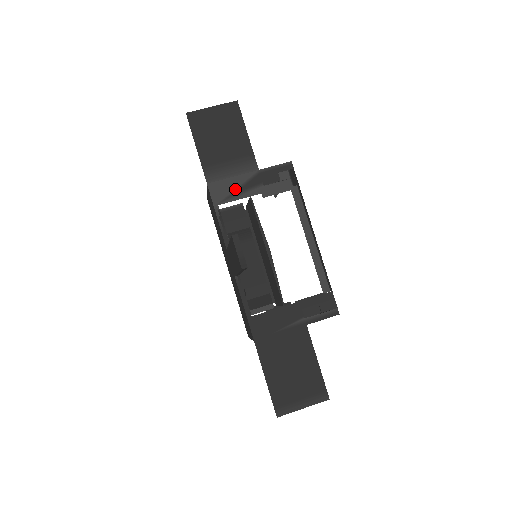
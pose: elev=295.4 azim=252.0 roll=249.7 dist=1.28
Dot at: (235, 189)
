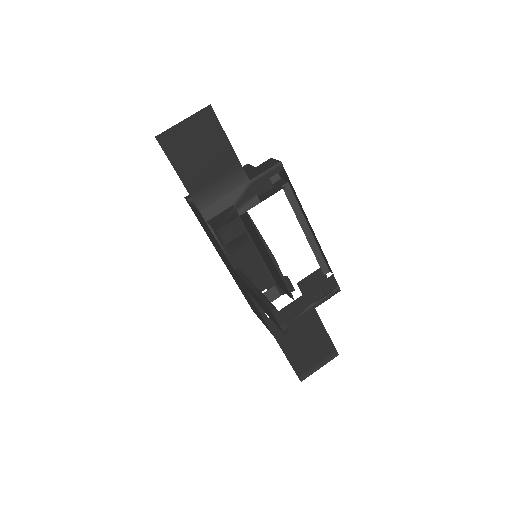
Dot at: (230, 209)
